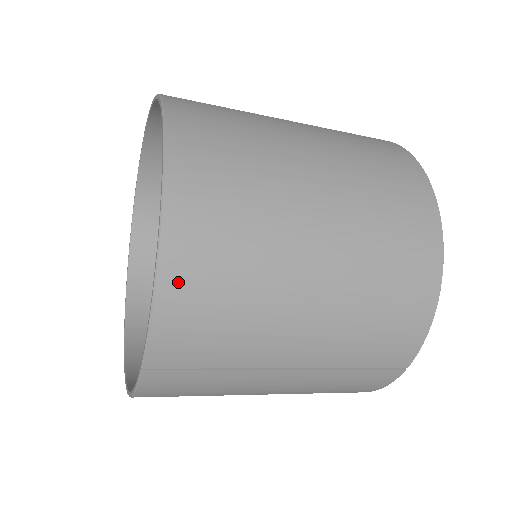
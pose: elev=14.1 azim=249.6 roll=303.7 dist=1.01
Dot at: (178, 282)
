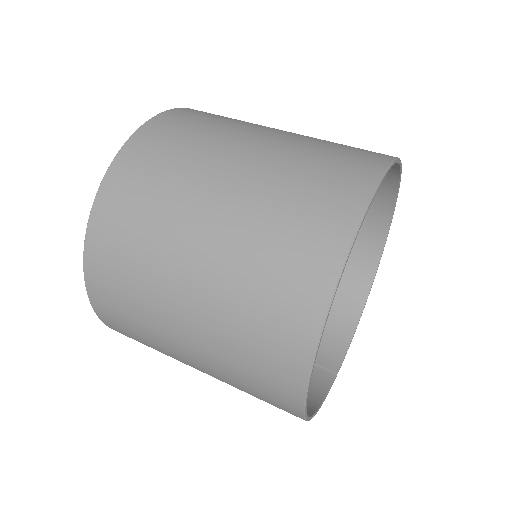
Dot at: occluded
